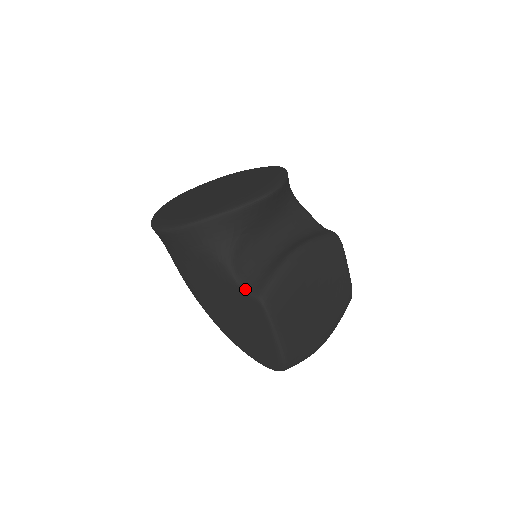
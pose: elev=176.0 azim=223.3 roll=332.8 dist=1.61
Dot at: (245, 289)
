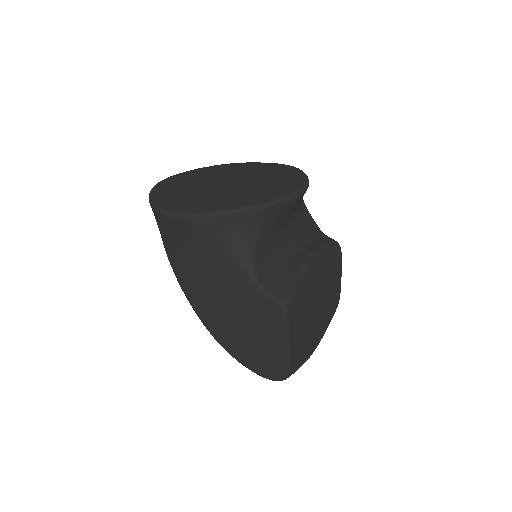
Dot at: (265, 292)
